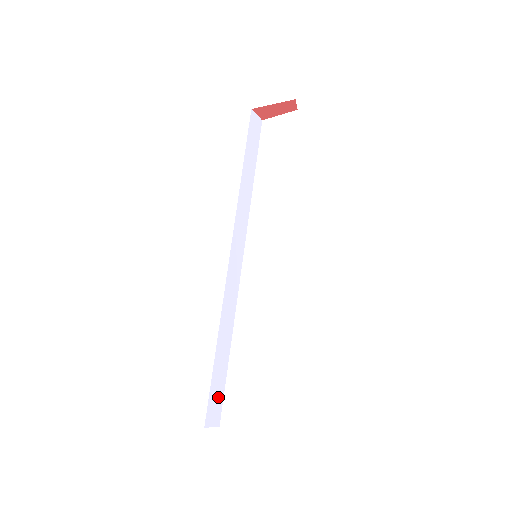
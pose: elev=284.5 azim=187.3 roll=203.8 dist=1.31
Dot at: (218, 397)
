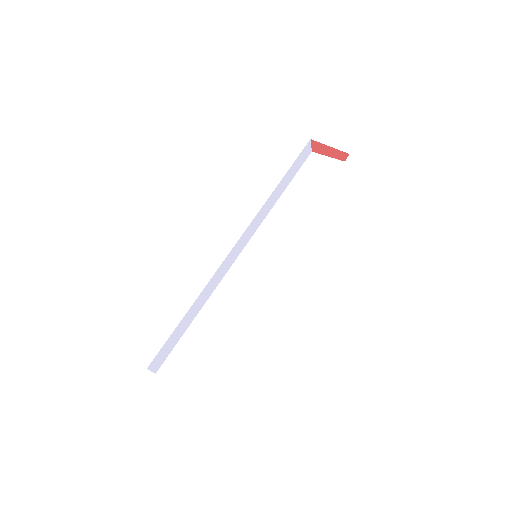
Dot at: (168, 350)
